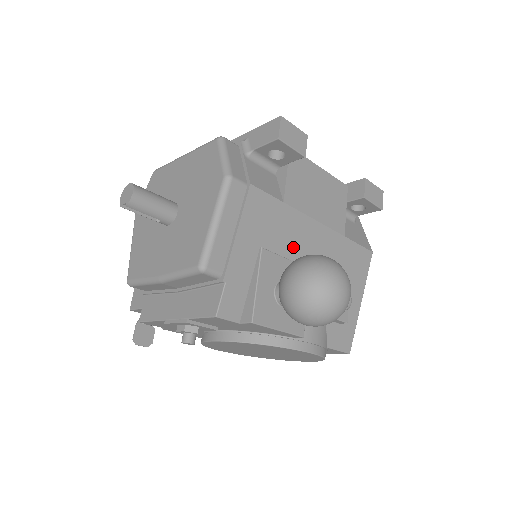
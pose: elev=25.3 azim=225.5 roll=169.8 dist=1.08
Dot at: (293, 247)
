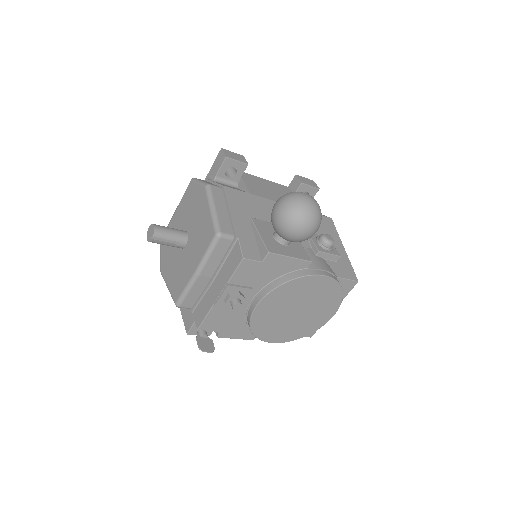
Dot at: occluded
